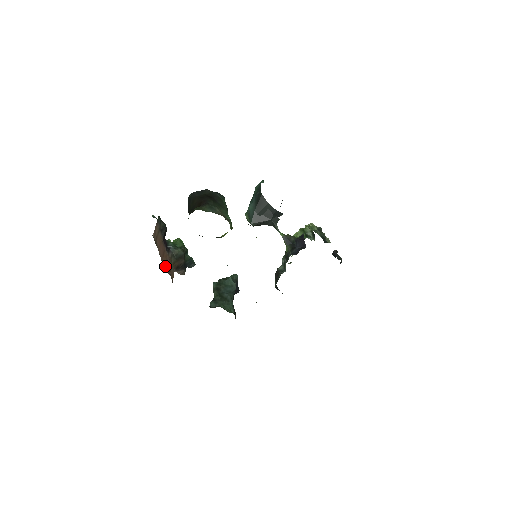
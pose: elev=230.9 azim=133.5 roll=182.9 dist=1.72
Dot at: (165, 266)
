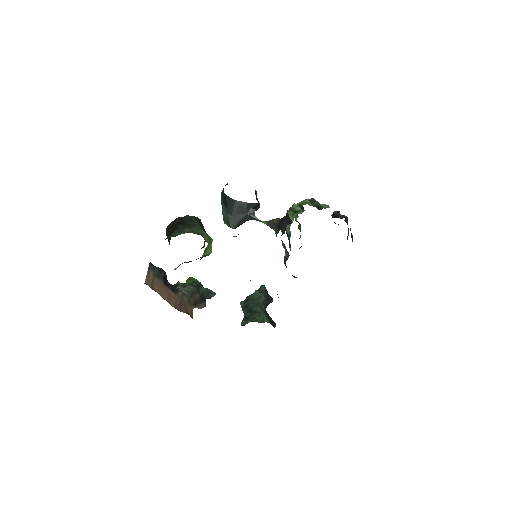
Dot at: (176, 306)
